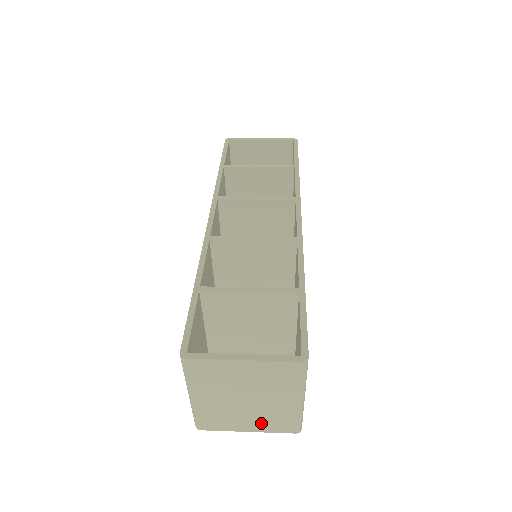
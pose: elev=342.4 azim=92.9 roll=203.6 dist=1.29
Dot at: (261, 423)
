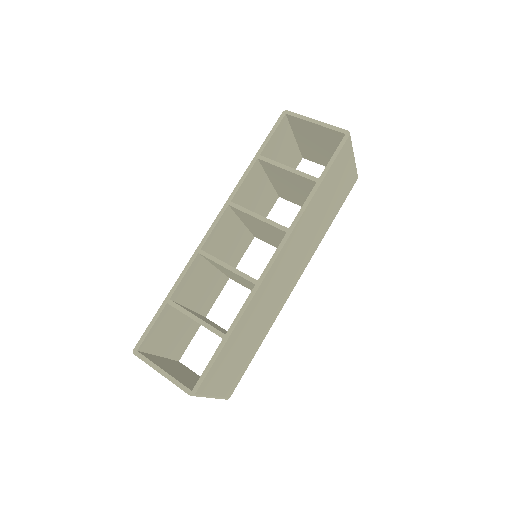
Dot at: occluded
